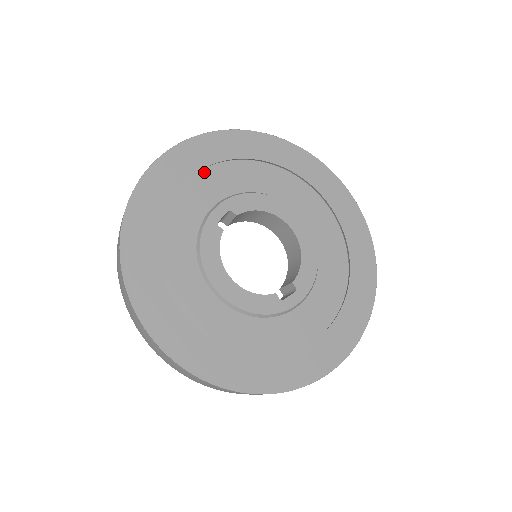
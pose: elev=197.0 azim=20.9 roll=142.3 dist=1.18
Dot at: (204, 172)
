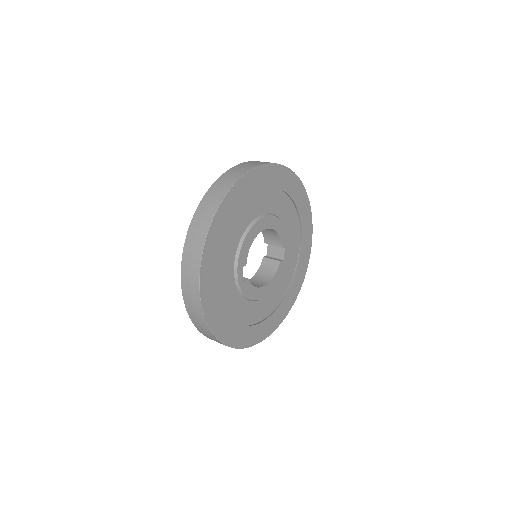
Dot at: (217, 274)
